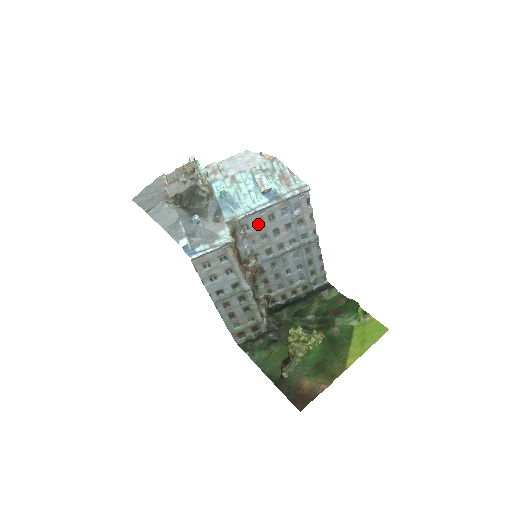
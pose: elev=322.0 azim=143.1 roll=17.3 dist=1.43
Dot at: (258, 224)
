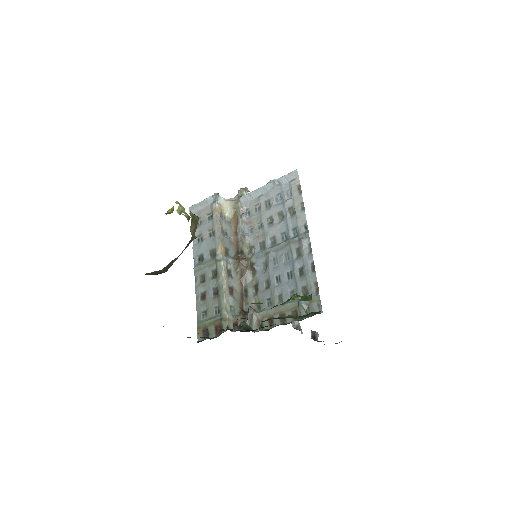
Dot at: (257, 211)
